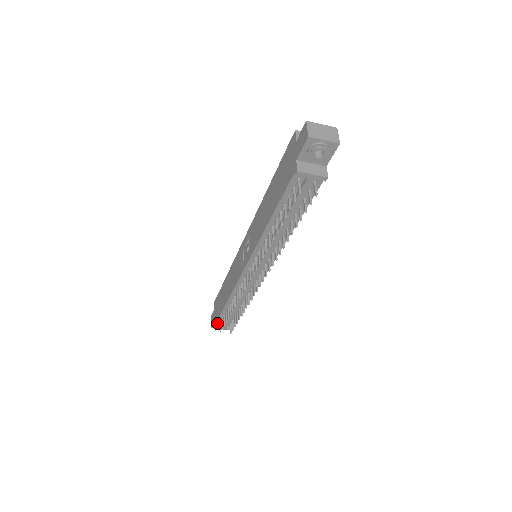
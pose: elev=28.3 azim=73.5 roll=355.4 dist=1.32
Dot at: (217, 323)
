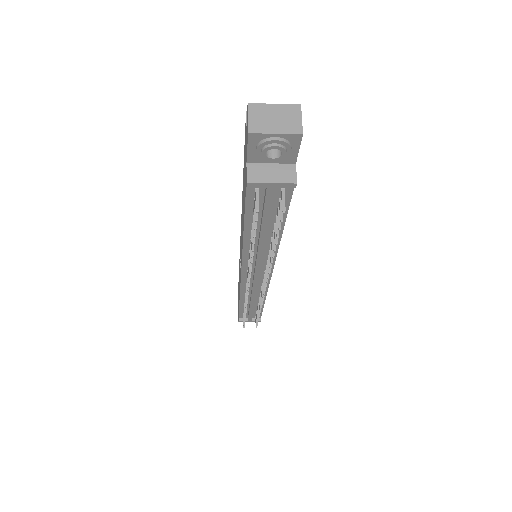
Dot at: (240, 316)
